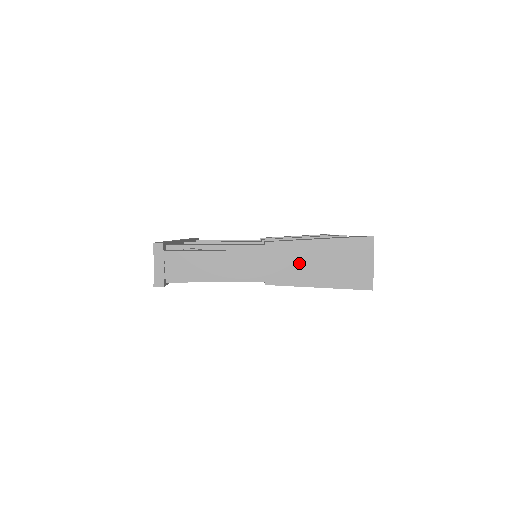
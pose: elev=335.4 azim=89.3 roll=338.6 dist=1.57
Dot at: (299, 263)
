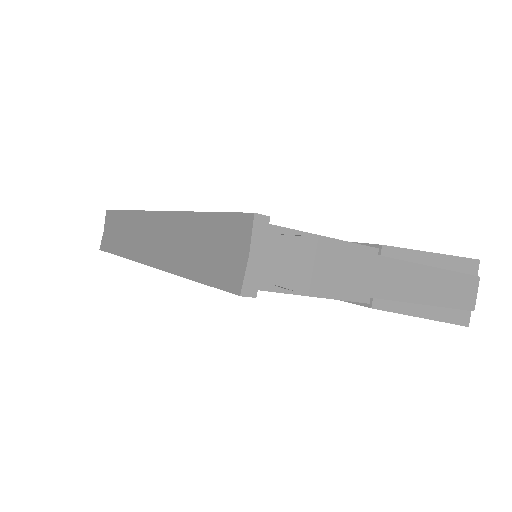
Dot at: (419, 282)
